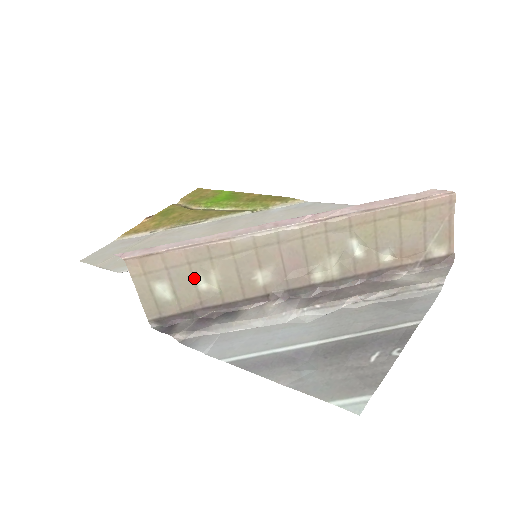
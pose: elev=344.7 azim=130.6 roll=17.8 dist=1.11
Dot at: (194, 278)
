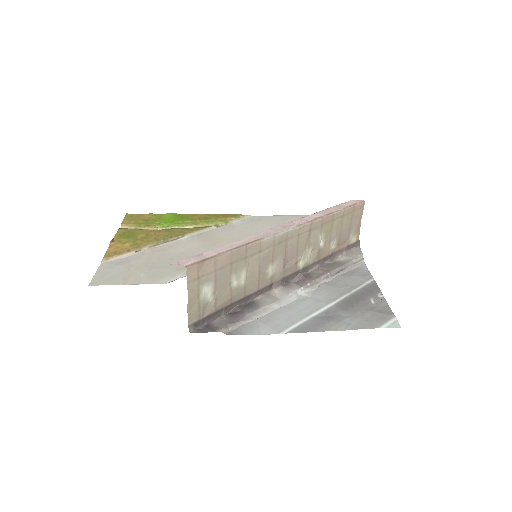
Dot at: (231, 277)
